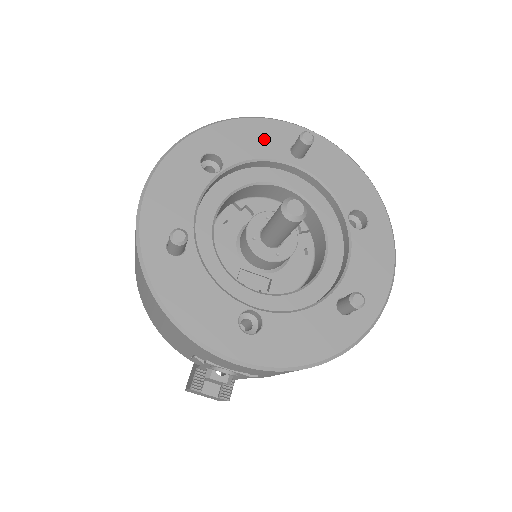
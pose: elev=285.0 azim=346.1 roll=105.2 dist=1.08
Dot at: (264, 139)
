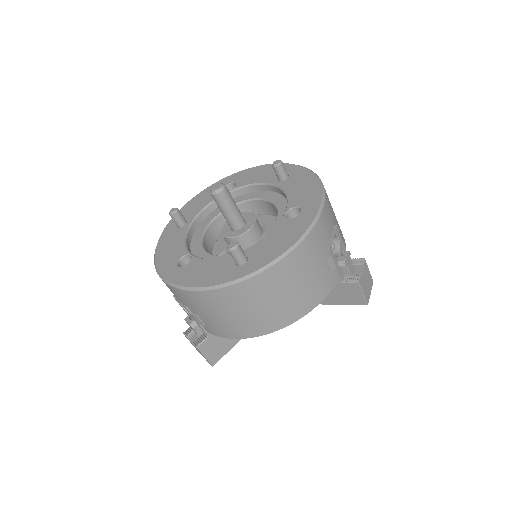
Dot at: (267, 173)
